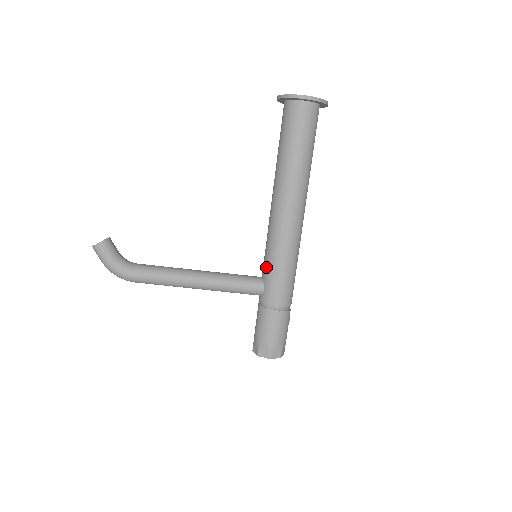
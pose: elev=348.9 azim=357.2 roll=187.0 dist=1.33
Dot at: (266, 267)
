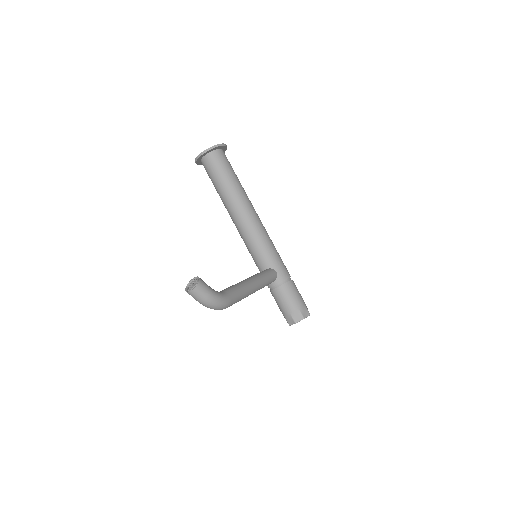
Dot at: (268, 257)
